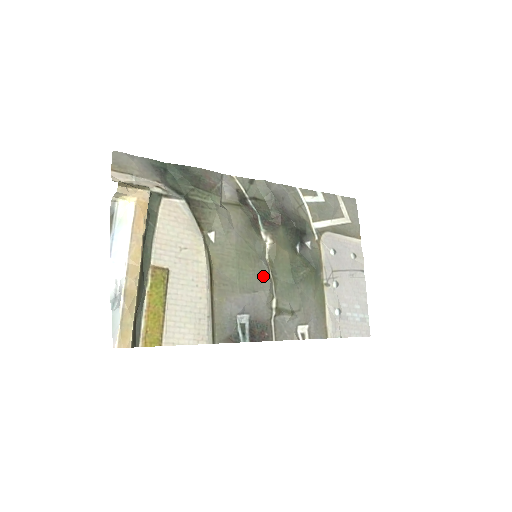
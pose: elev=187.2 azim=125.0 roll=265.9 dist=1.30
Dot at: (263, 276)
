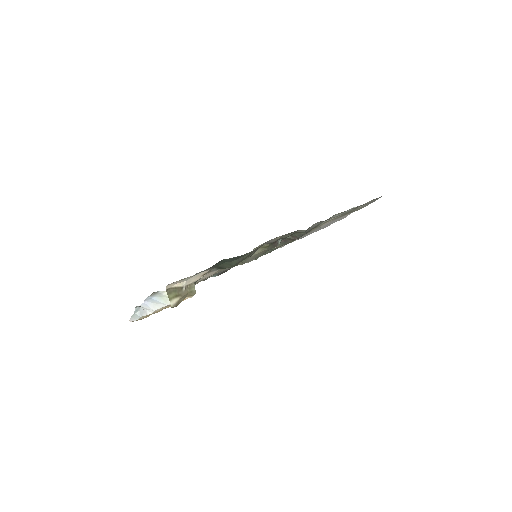
Dot at: occluded
